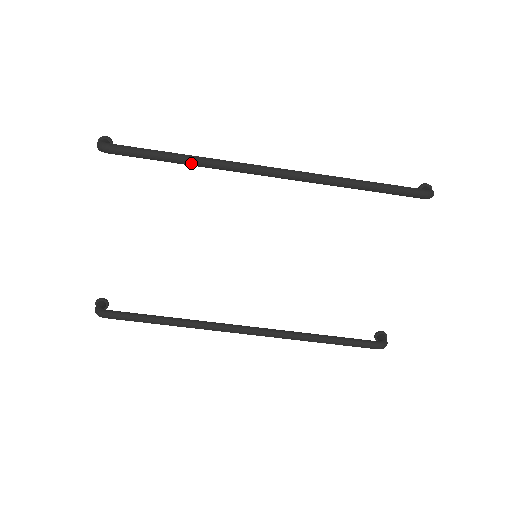
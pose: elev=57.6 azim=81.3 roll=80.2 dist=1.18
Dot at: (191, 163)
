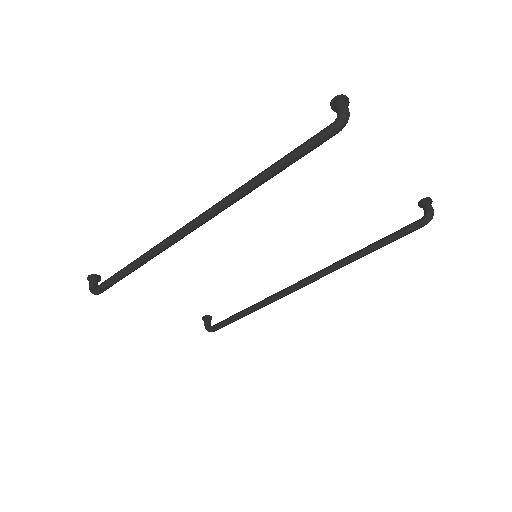
Dot at: (145, 263)
